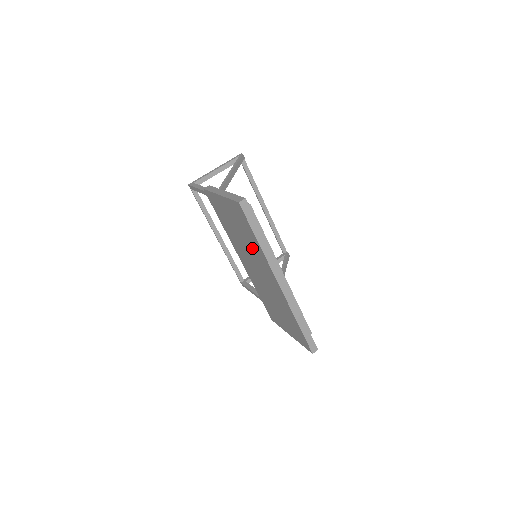
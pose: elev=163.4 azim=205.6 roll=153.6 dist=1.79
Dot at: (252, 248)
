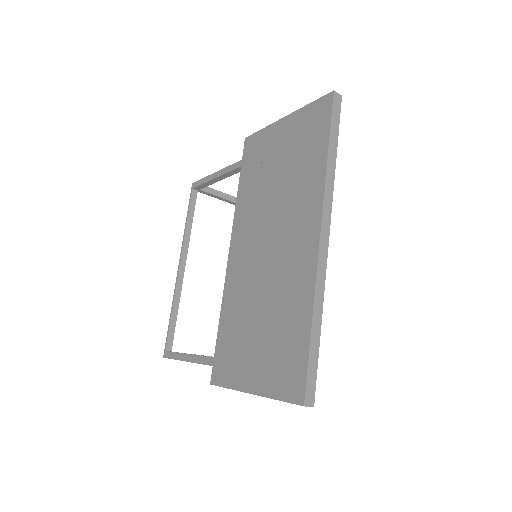
Dot at: (295, 186)
